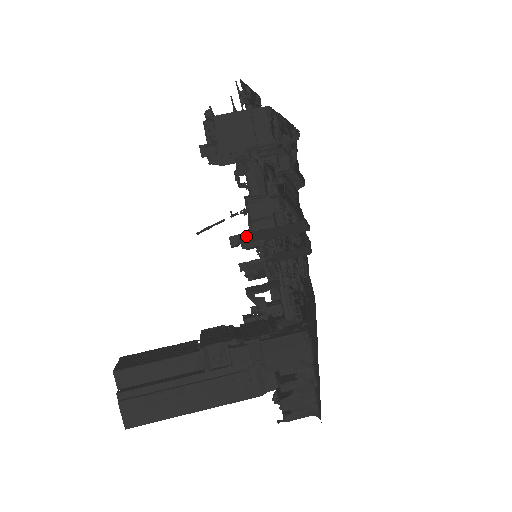
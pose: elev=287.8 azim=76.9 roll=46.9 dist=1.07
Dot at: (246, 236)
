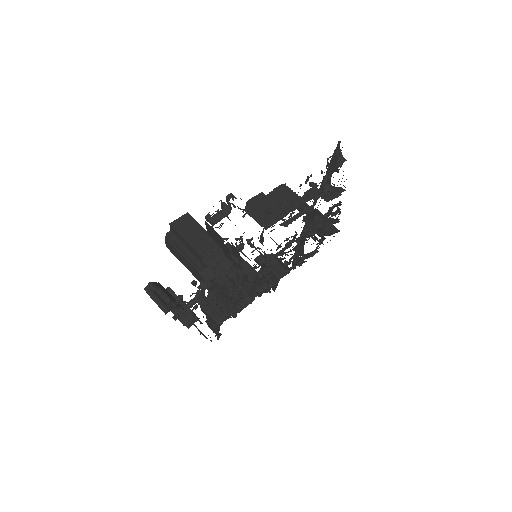
Dot at: occluded
